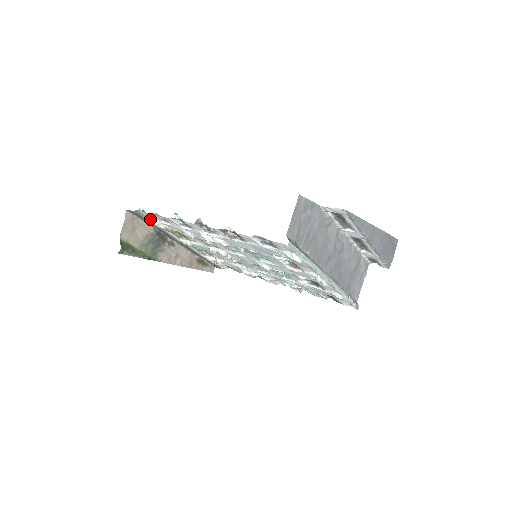
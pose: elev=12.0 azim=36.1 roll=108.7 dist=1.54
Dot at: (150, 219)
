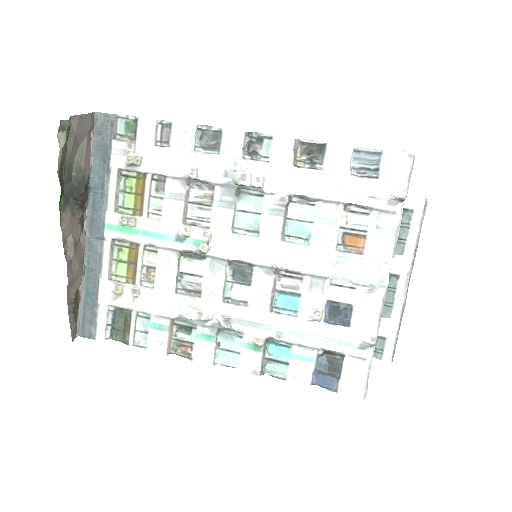
Dot at: (121, 142)
